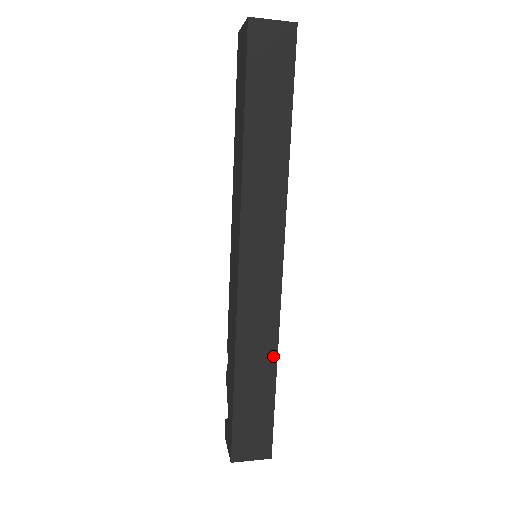
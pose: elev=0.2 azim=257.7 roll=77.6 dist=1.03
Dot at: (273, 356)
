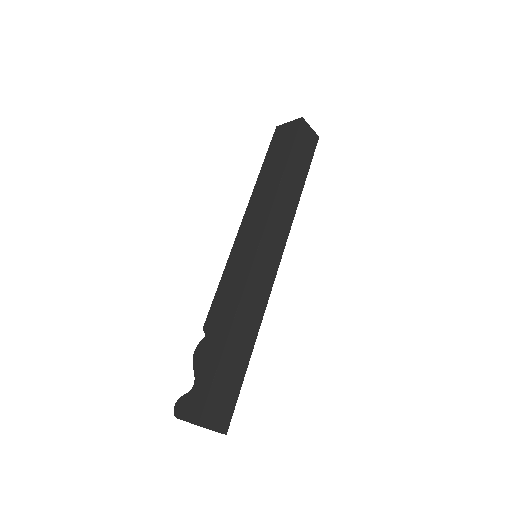
Dot at: (255, 333)
